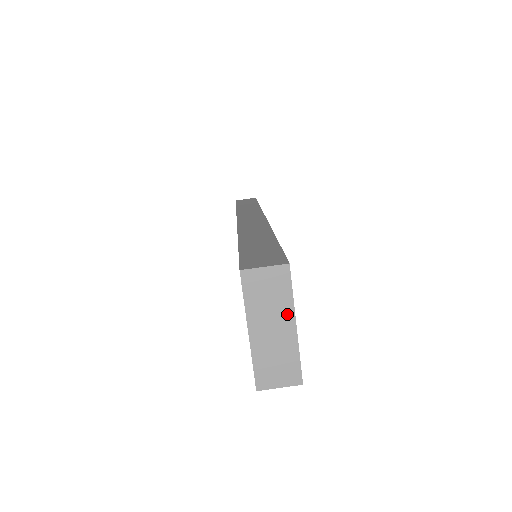
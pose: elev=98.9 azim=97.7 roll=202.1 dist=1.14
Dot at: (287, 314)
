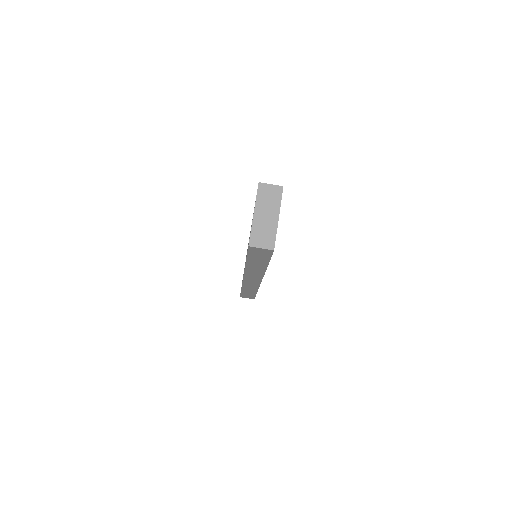
Dot at: (276, 210)
